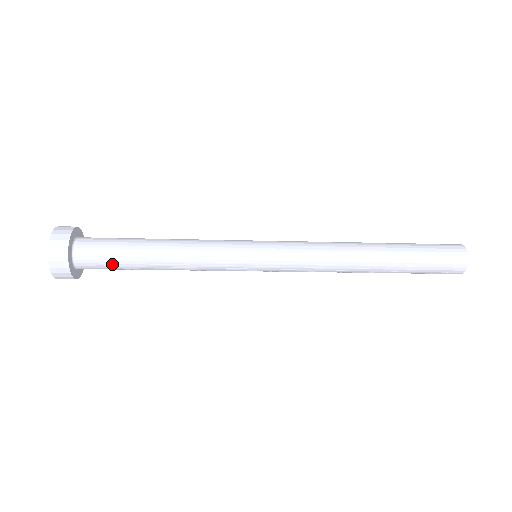
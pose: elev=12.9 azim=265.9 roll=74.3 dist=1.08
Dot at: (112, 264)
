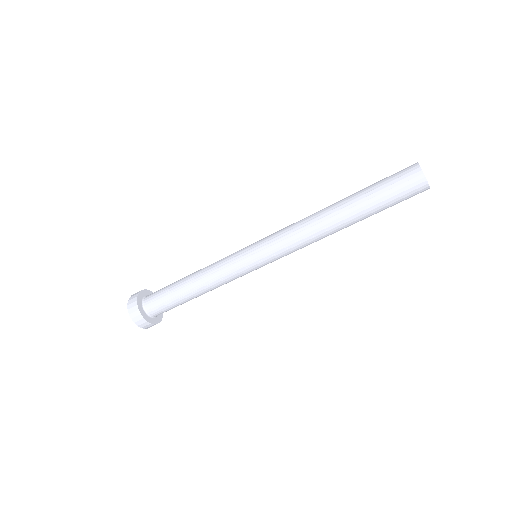
Dot at: (164, 297)
